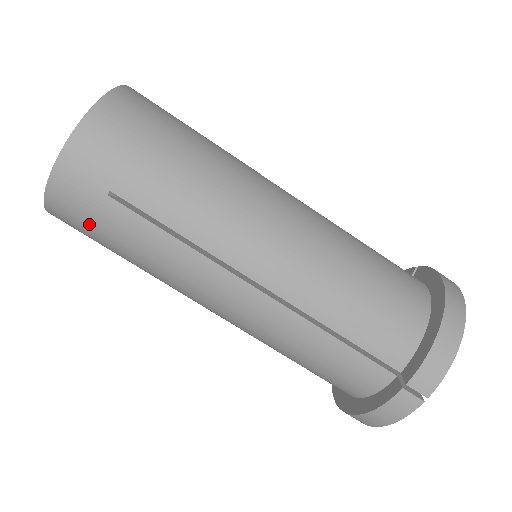
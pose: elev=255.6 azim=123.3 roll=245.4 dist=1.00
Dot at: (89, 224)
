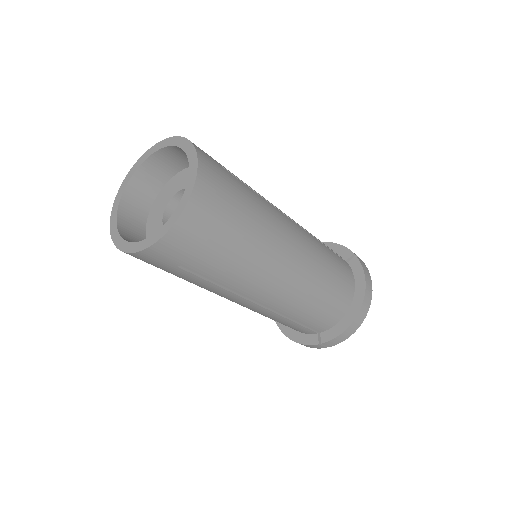
Dot at: (153, 265)
